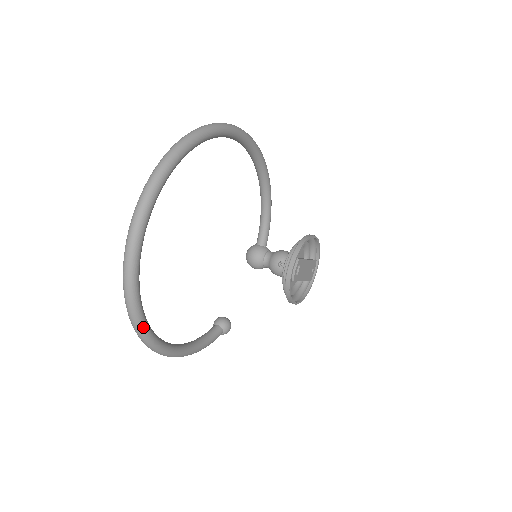
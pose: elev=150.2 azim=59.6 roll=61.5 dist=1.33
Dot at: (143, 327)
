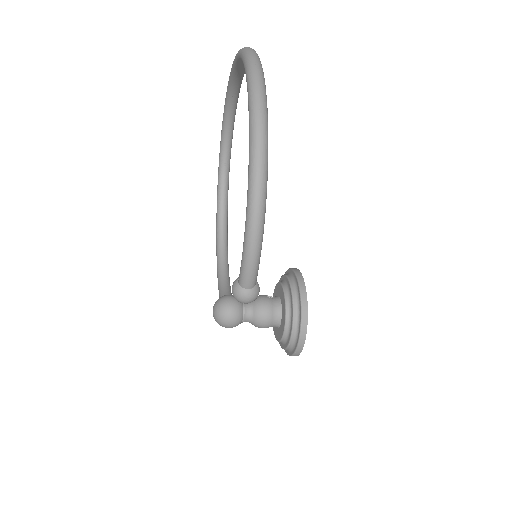
Dot at: (264, 80)
